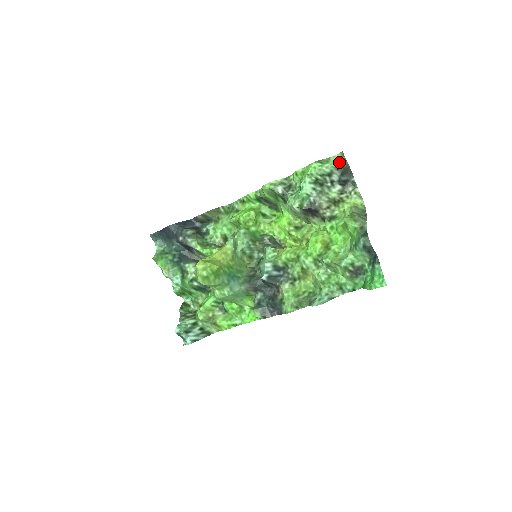
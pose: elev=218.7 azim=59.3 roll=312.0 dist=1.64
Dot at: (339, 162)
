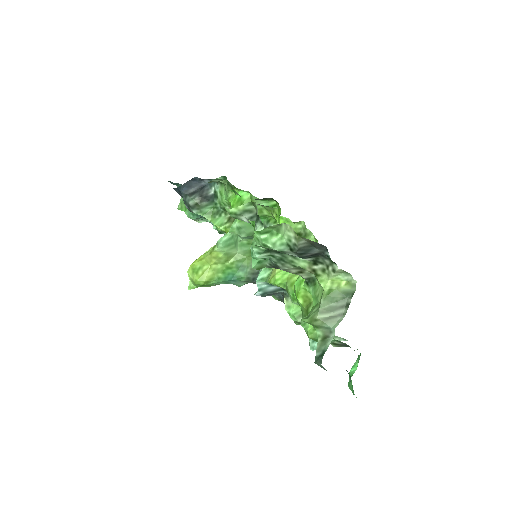
Dot at: (292, 239)
